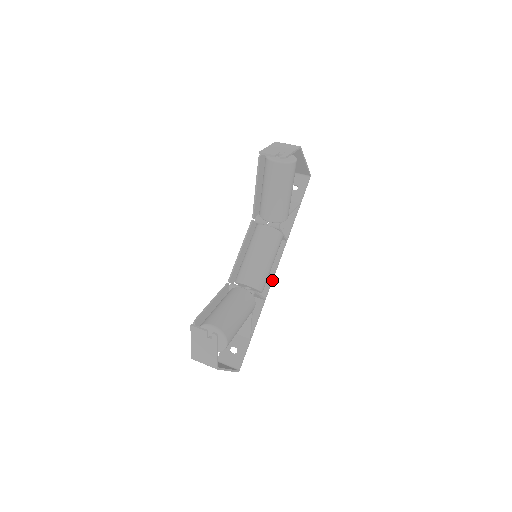
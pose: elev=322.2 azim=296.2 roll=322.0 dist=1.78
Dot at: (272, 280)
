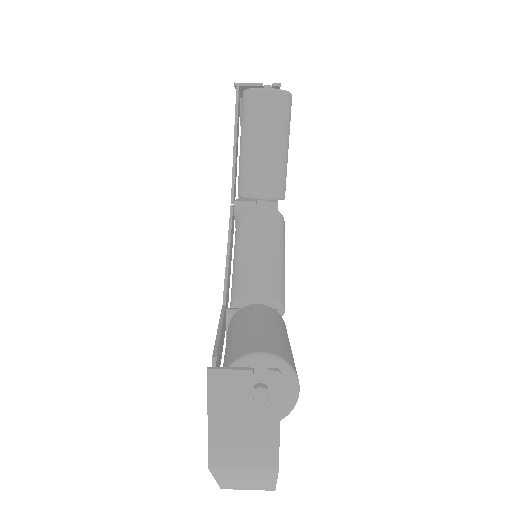
Dot at: occluded
